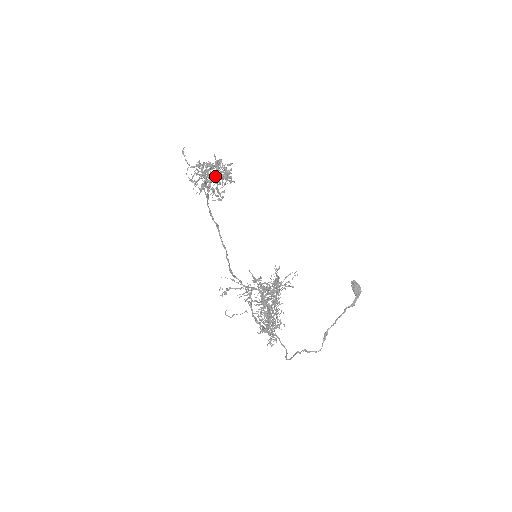
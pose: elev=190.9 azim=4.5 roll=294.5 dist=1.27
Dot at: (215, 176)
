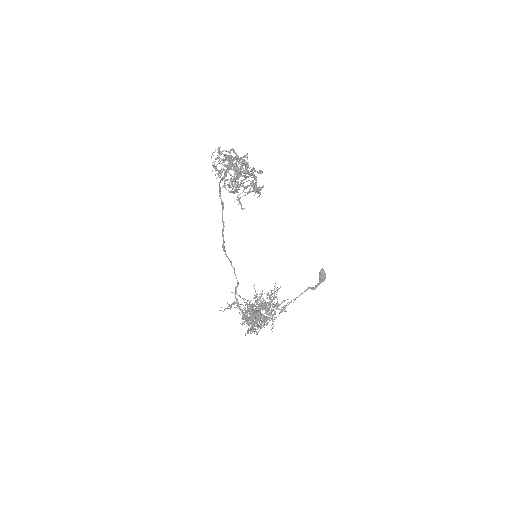
Dot at: (240, 174)
